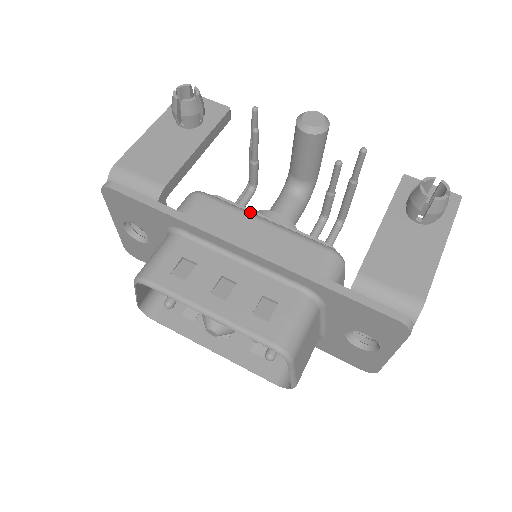
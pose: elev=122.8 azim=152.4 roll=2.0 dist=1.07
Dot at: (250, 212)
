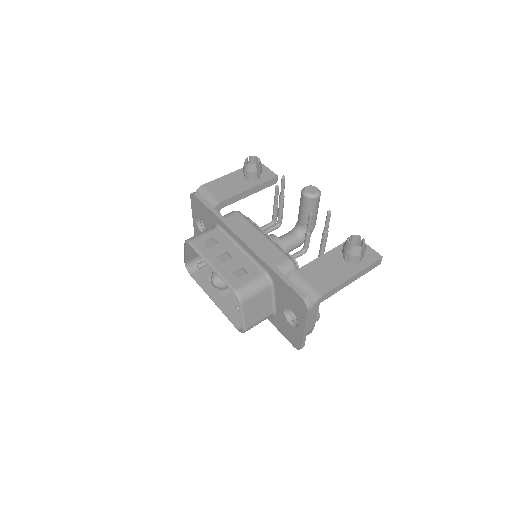
Dot at: occluded
